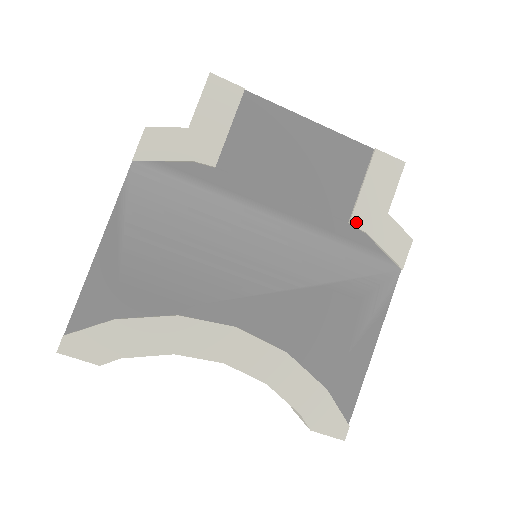
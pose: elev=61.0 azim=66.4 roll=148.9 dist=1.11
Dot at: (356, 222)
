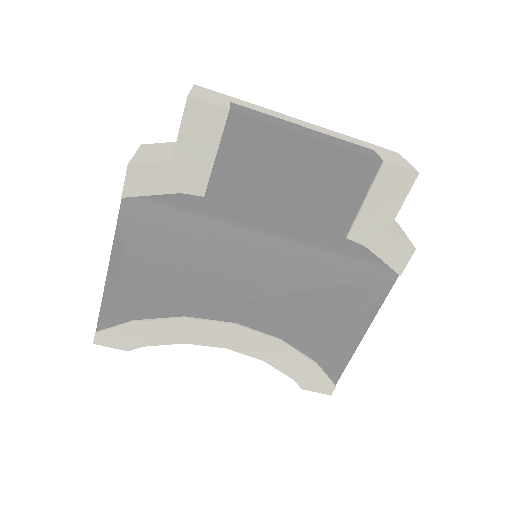
Dot at: (354, 237)
